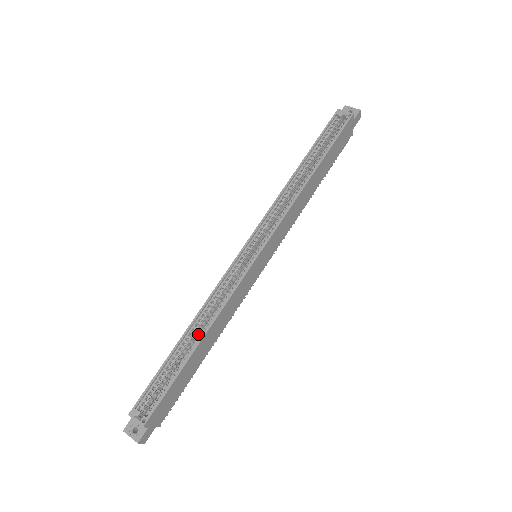
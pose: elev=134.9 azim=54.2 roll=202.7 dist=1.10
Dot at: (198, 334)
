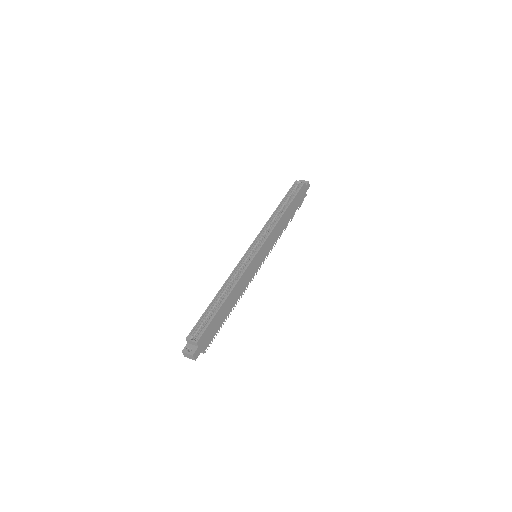
Dot at: (225, 296)
